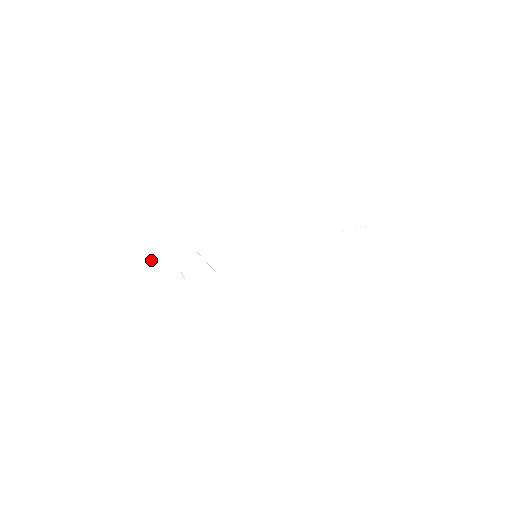
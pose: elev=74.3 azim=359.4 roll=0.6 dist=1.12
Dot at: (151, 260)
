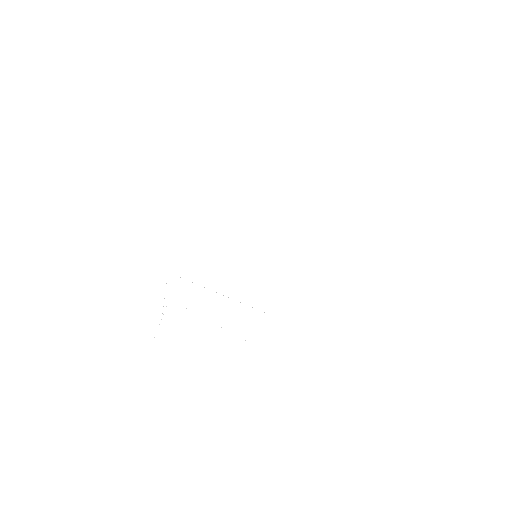
Dot at: occluded
